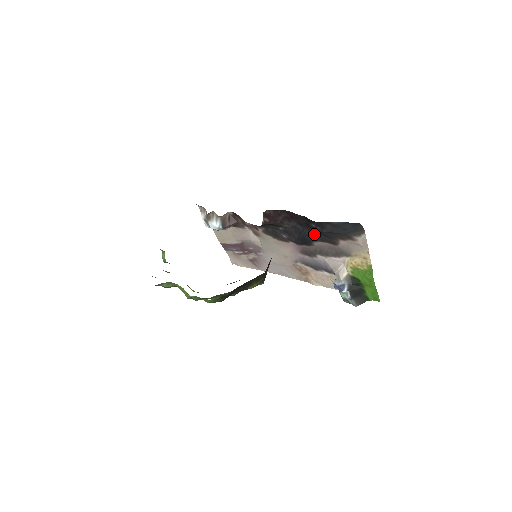
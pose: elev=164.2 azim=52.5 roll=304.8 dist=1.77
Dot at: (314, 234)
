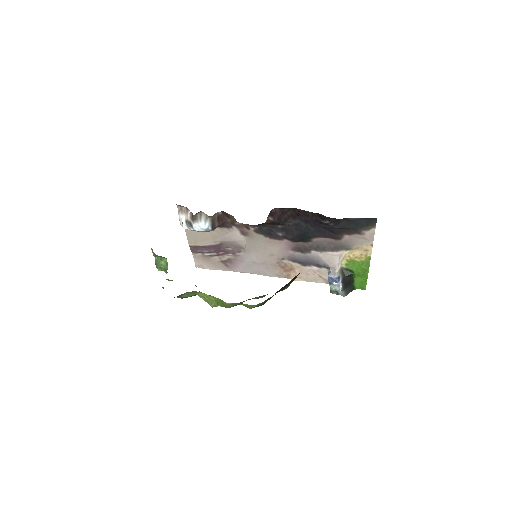
Dot at: (318, 230)
